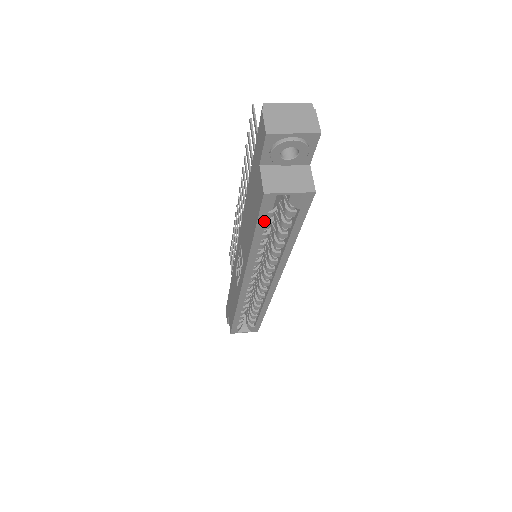
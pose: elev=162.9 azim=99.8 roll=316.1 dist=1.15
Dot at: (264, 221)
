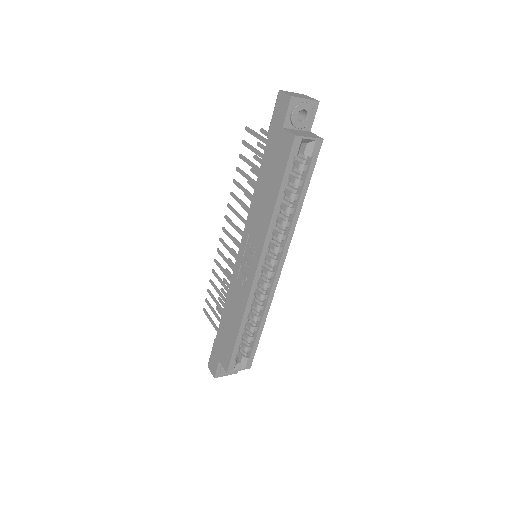
Dot at: (289, 170)
